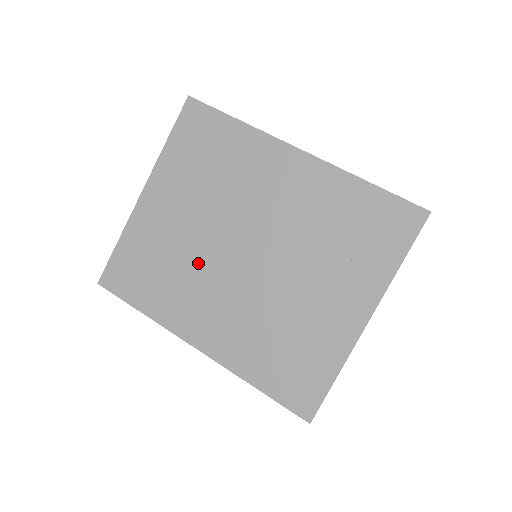
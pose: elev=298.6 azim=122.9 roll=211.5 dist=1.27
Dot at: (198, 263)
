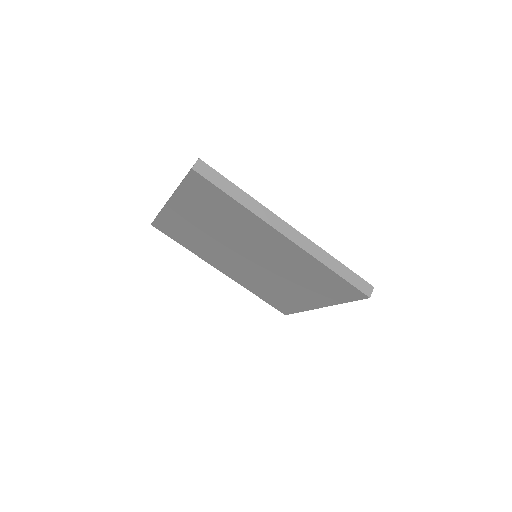
Dot at: (217, 247)
